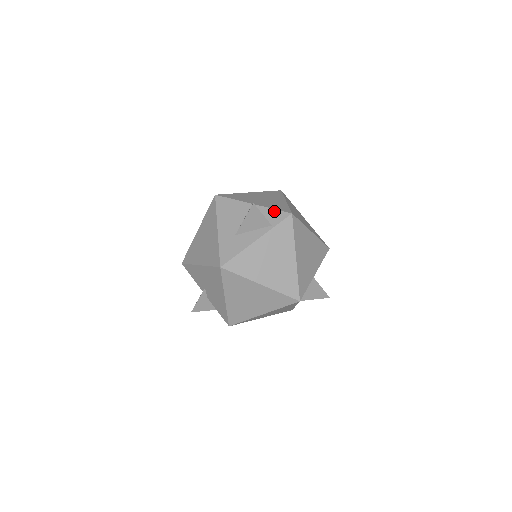
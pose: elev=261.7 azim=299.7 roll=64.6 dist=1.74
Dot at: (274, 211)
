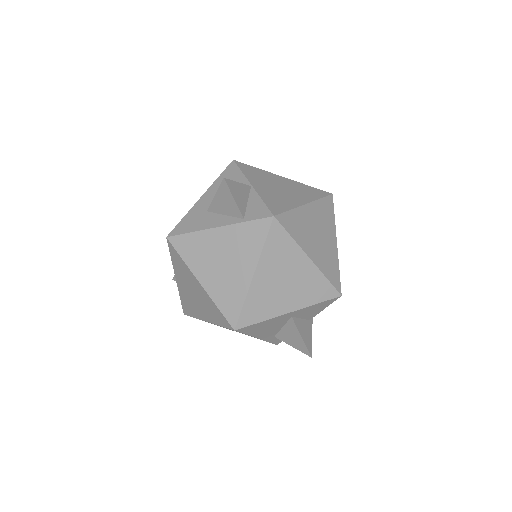
Dot at: (261, 204)
